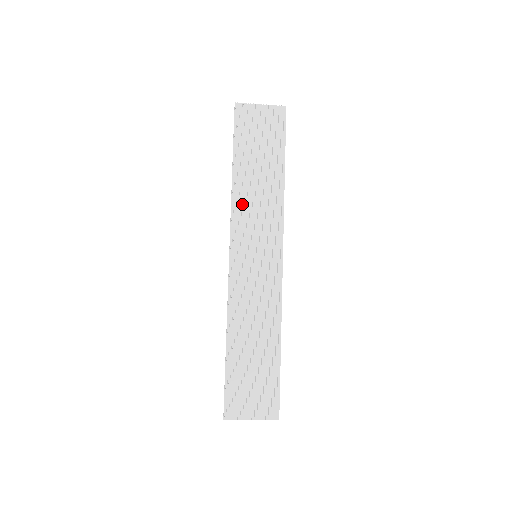
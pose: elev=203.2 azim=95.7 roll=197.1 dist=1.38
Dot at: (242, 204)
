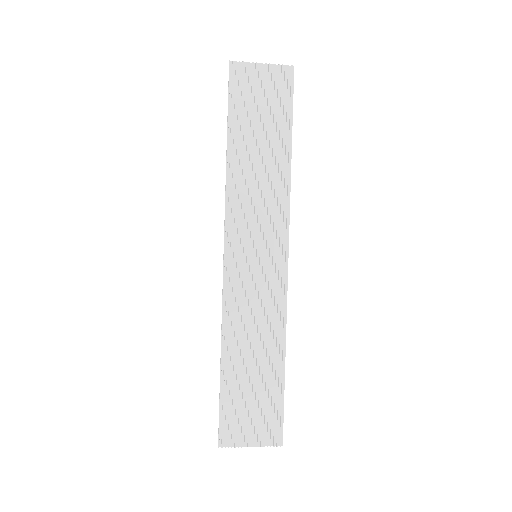
Dot at: (239, 192)
